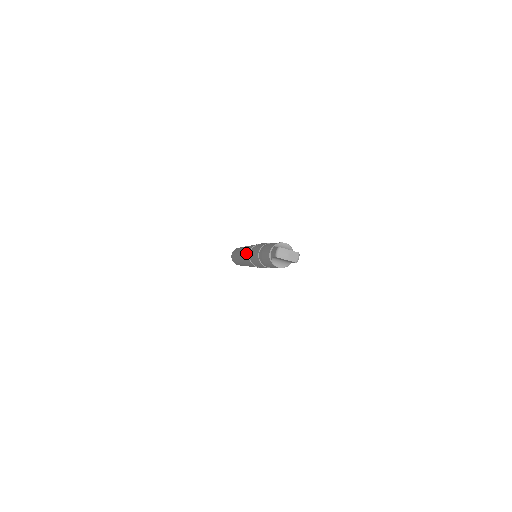
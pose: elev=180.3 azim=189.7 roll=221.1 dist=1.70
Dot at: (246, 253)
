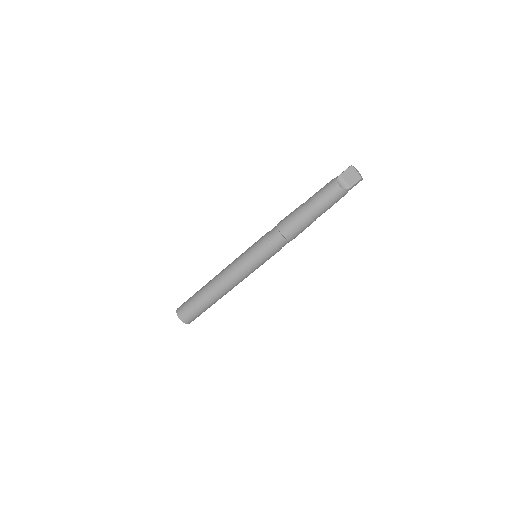
Dot at: occluded
